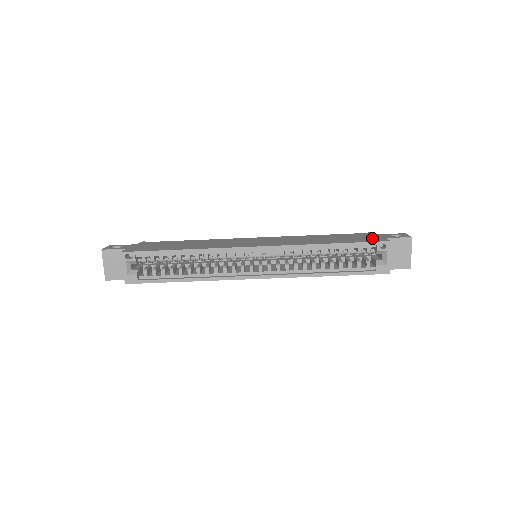
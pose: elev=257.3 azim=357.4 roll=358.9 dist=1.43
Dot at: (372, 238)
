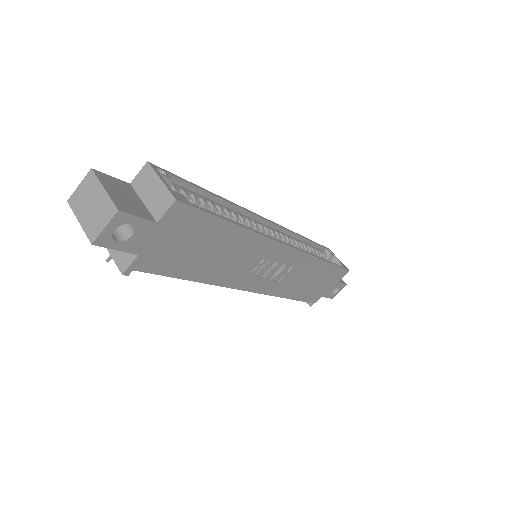
Dot at: occluded
